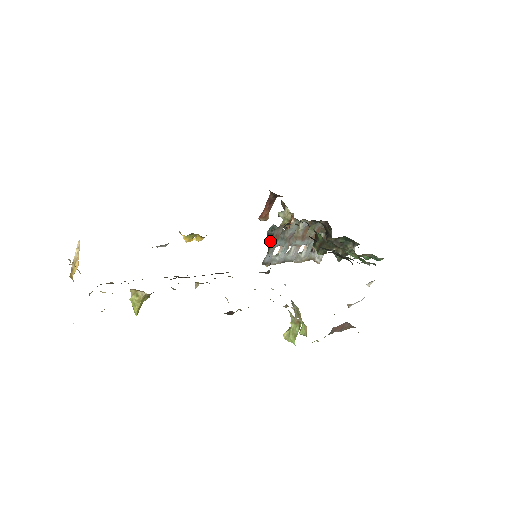
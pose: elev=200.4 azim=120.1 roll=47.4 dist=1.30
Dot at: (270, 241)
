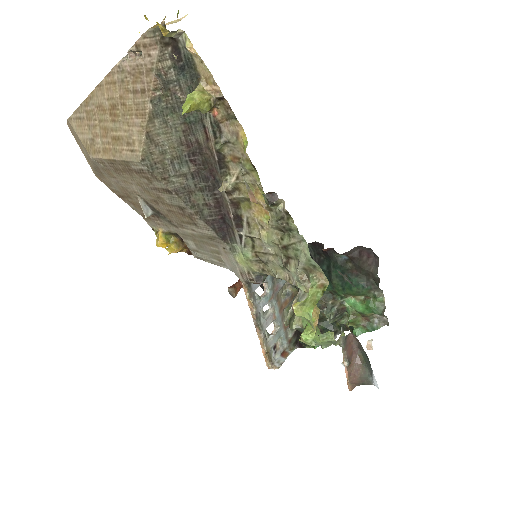
Dot at: occluded
